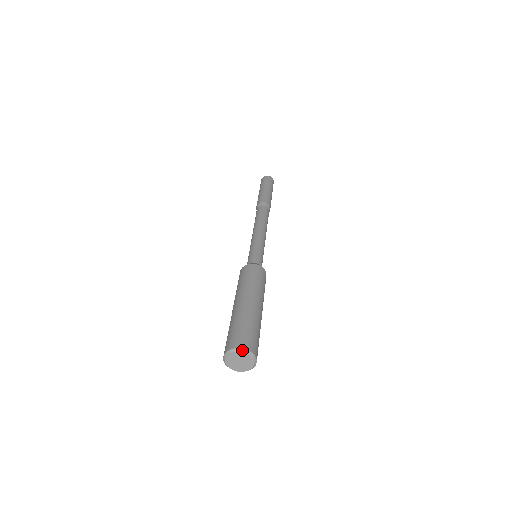
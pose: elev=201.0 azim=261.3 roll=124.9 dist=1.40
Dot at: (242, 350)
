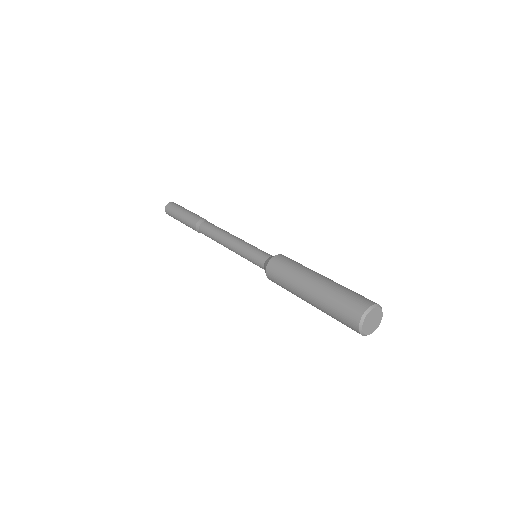
Dot at: (377, 305)
